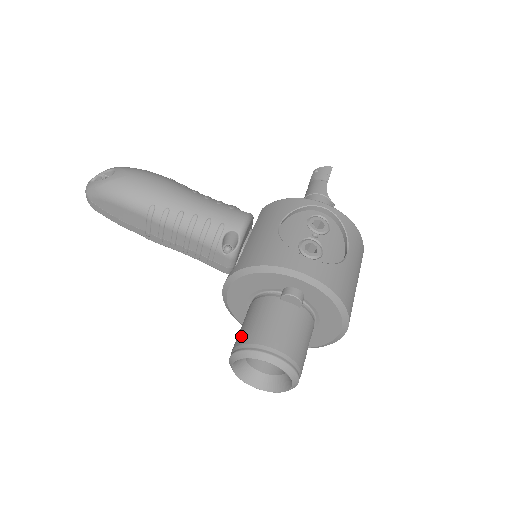
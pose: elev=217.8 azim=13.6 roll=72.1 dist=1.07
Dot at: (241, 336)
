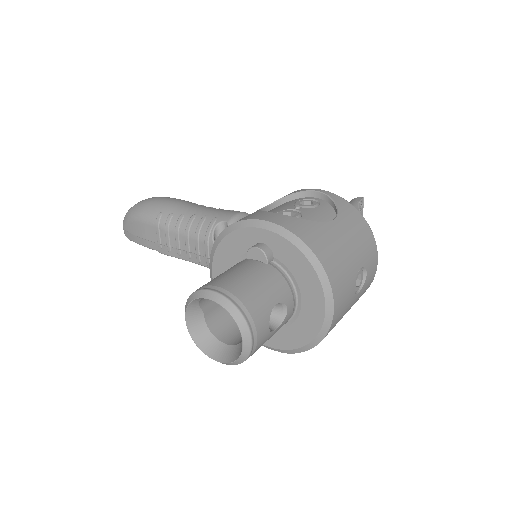
Dot at: occluded
